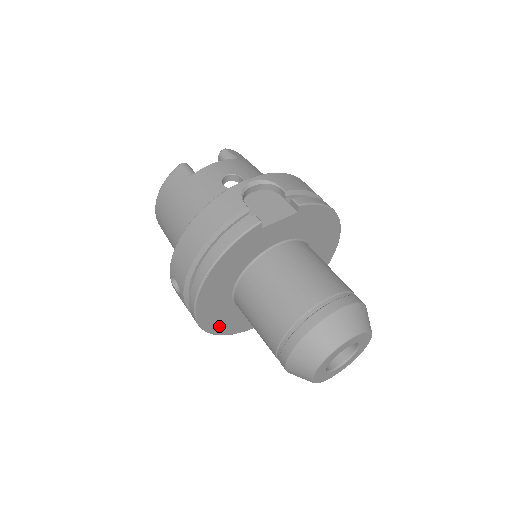
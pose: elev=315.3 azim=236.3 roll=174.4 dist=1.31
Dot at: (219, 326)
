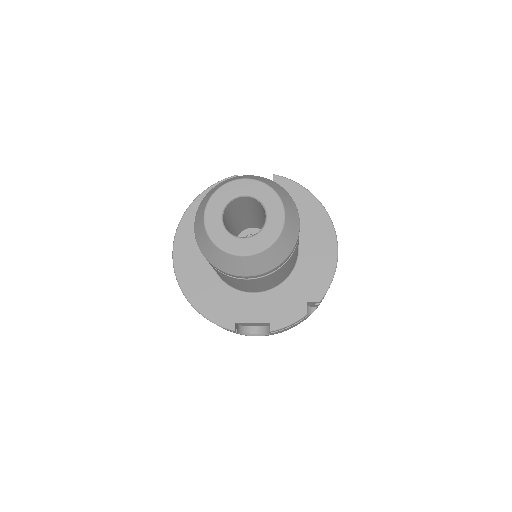
Dot at: (194, 289)
